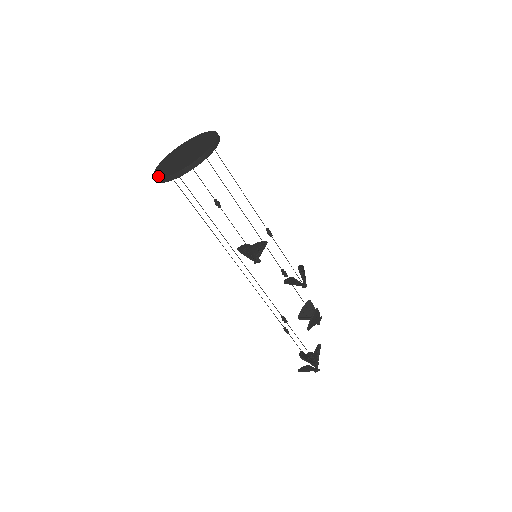
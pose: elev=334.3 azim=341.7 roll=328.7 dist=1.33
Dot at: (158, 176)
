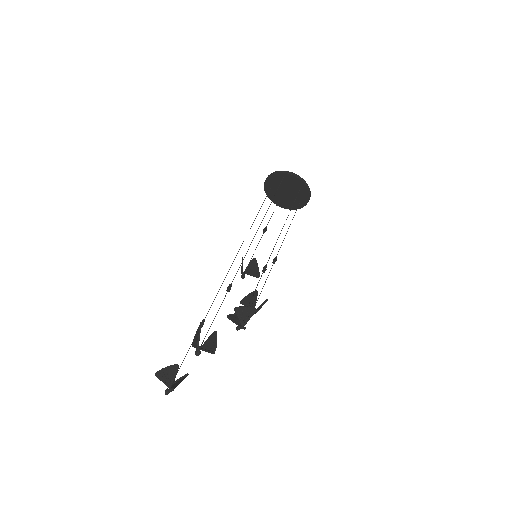
Dot at: (272, 175)
